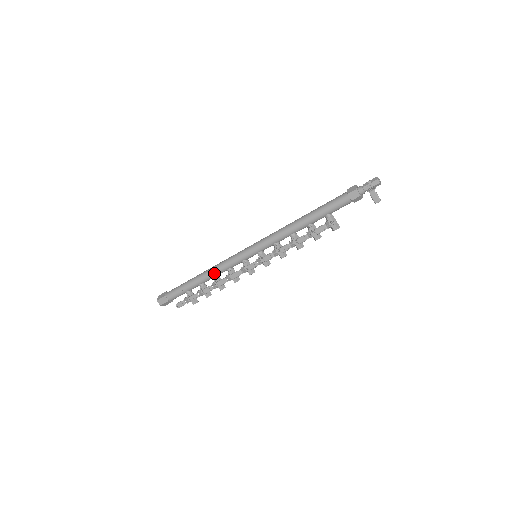
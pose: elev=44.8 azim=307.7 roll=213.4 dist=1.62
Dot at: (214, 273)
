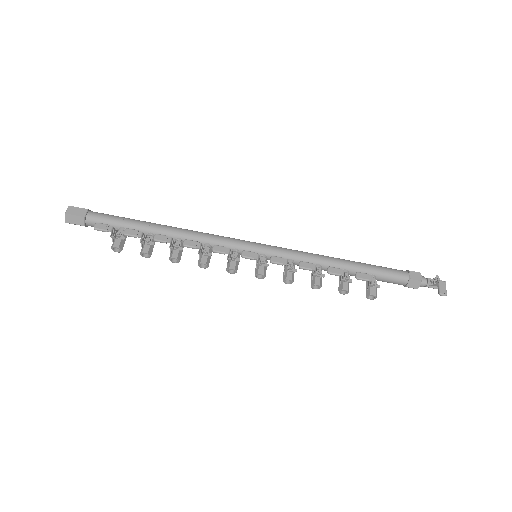
Dot at: (186, 234)
